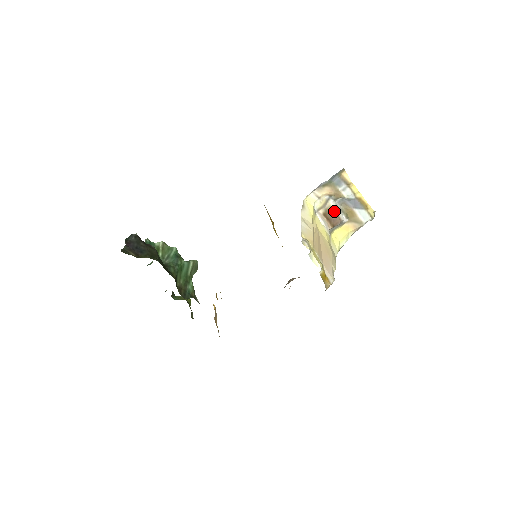
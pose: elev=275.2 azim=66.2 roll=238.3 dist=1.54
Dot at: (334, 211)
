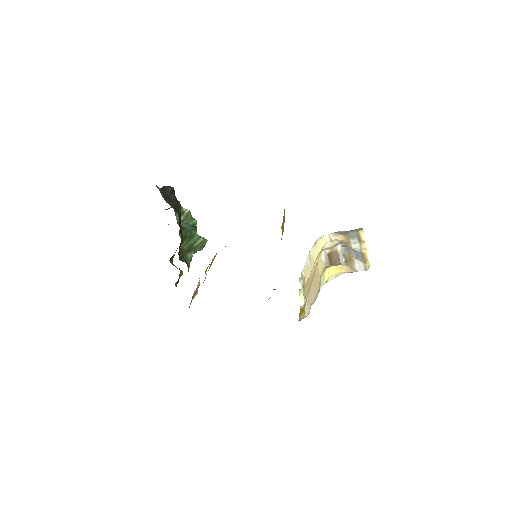
Dot at: (338, 254)
